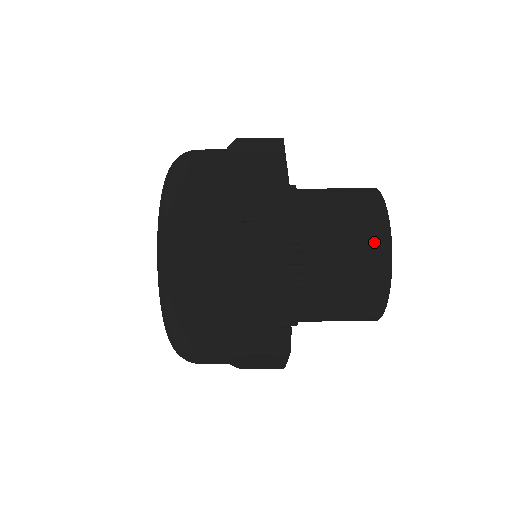
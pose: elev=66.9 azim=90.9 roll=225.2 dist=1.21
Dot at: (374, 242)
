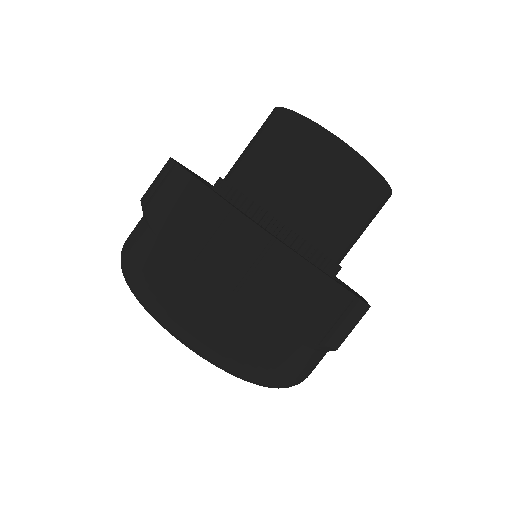
Dot at: (336, 161)
